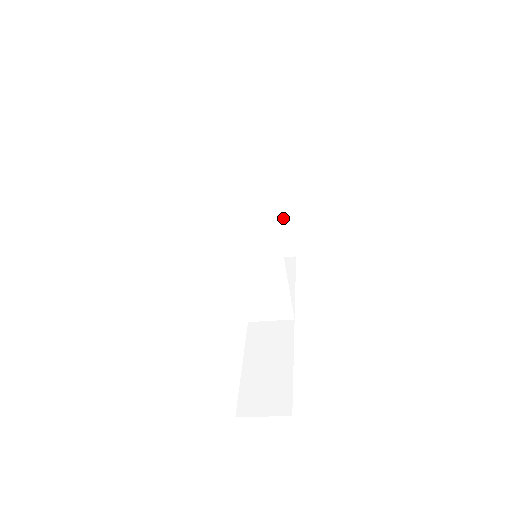
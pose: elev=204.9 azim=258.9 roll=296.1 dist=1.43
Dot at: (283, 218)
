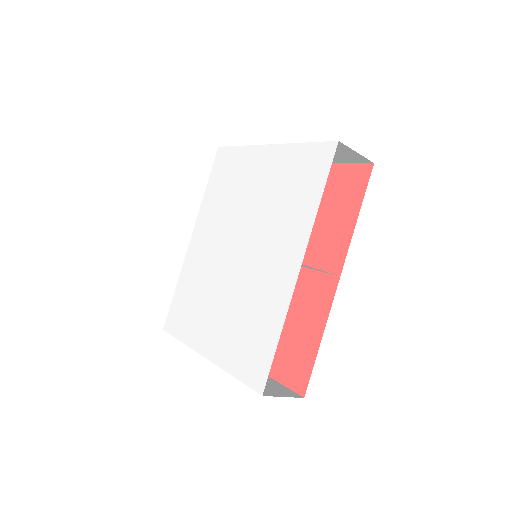
Dot at: occluded
